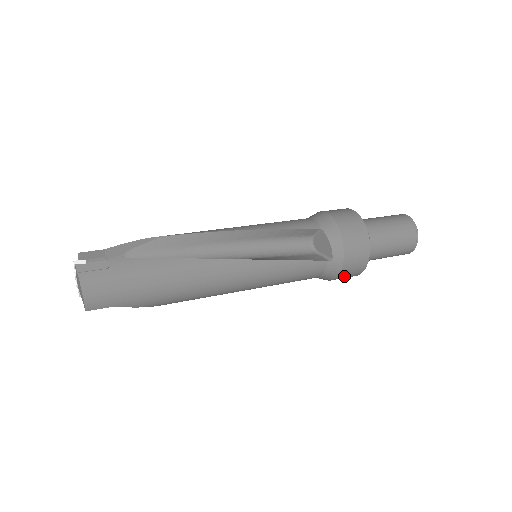
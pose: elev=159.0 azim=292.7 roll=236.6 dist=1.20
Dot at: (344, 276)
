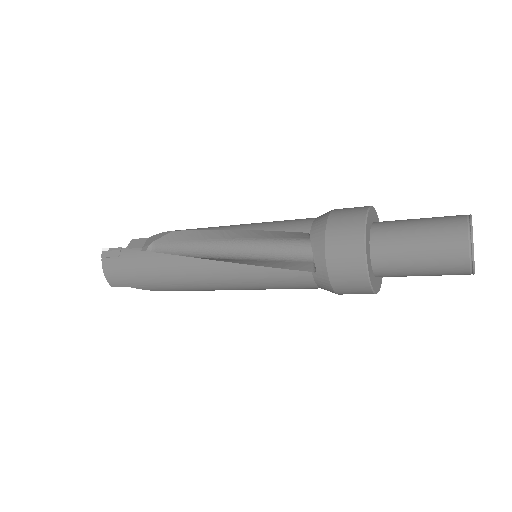
Dot at: (348, 292)
